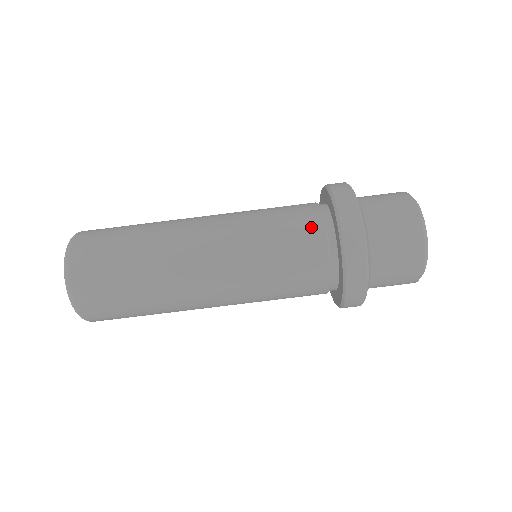
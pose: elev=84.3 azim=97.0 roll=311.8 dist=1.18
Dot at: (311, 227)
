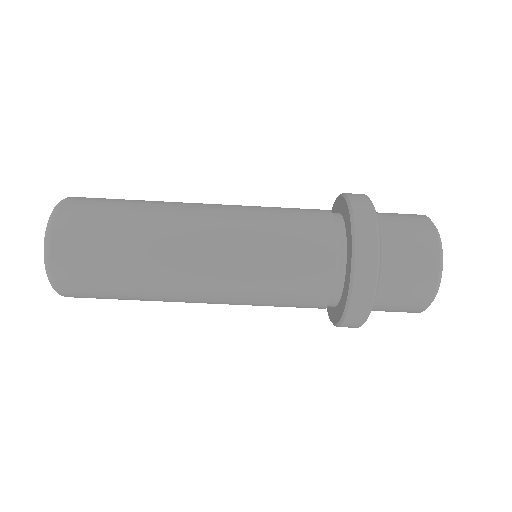
Dot at: (320, 214)
